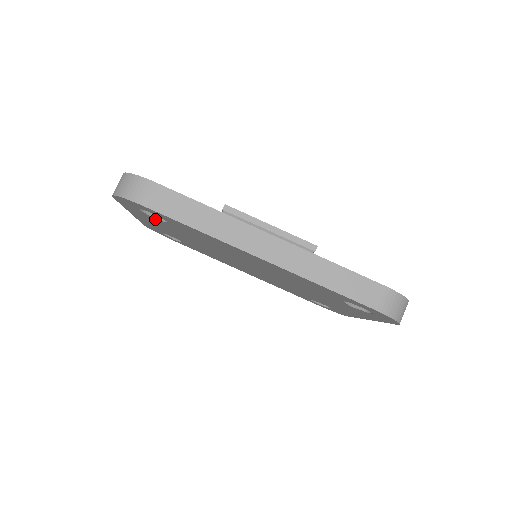
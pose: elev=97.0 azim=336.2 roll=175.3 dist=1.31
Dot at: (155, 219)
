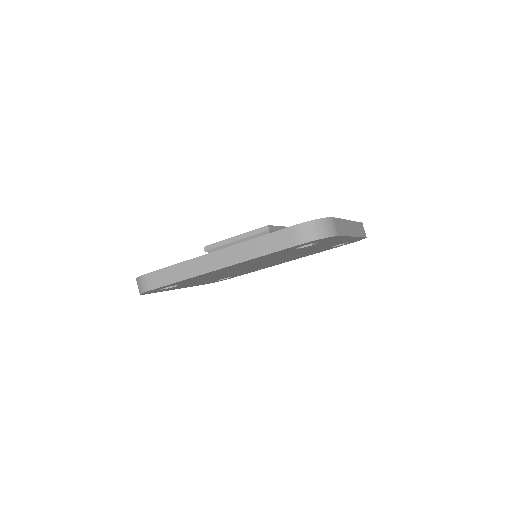
Dot at: (178, 286)
